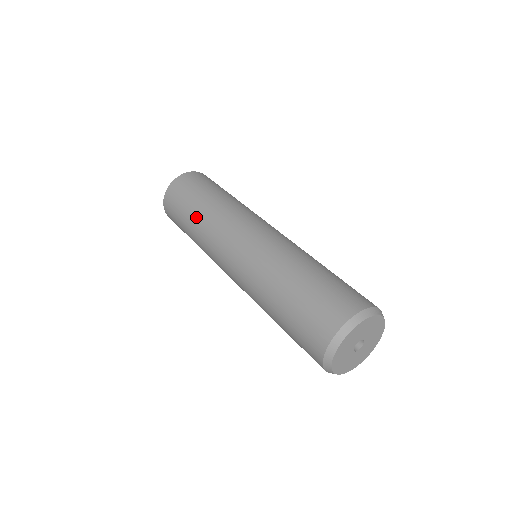
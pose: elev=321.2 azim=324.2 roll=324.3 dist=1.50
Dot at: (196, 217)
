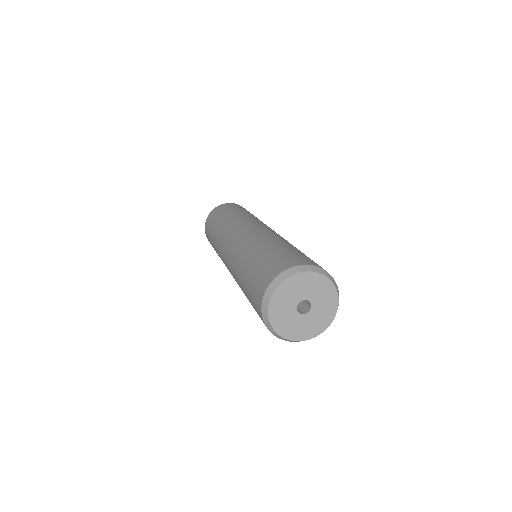
Dot at: (236, 213)
